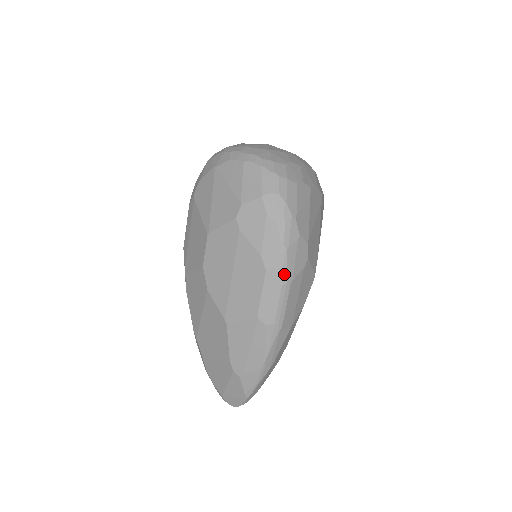
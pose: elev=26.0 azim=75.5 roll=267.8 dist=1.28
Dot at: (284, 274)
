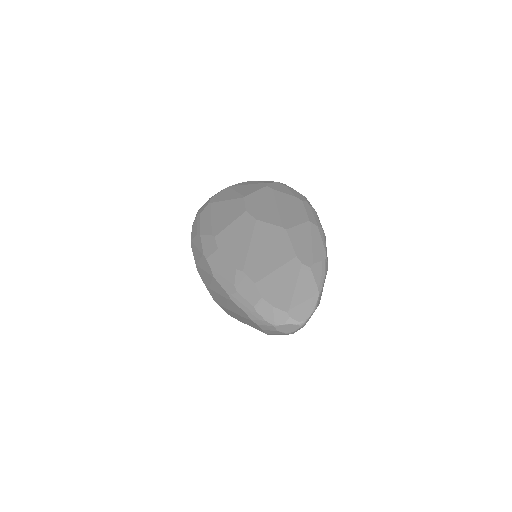
Dot at: occluded
